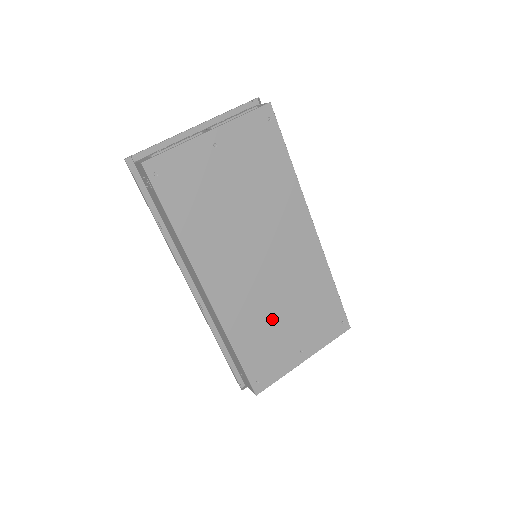
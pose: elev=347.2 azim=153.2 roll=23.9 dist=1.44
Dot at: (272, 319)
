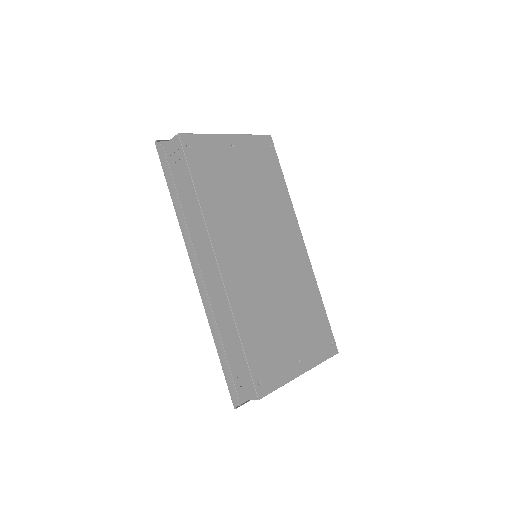
Dot at: (273, 315)
